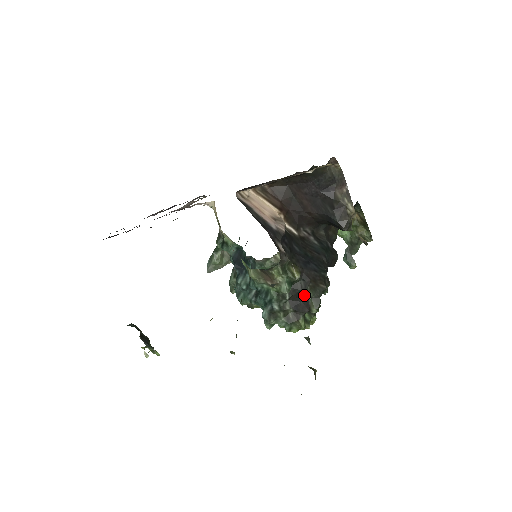
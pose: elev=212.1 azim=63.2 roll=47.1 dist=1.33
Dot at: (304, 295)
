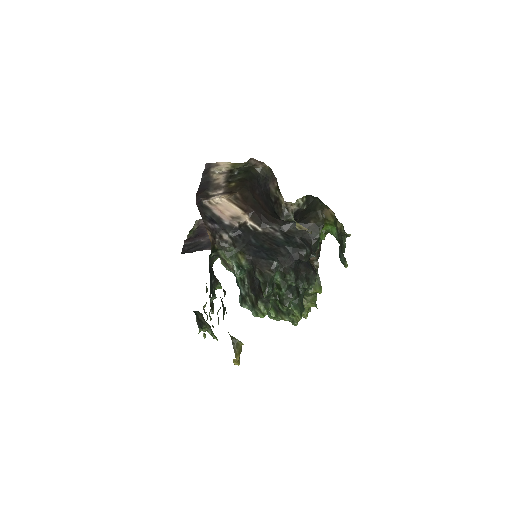
Dot at: (258, 281)
